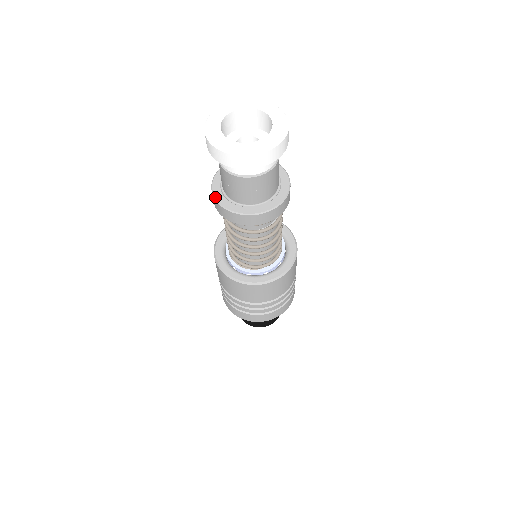
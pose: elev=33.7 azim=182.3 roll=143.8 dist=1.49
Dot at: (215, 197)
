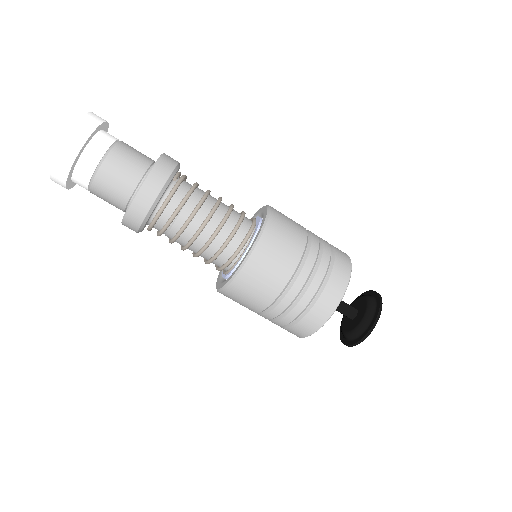
Dot at: (127, 208)
